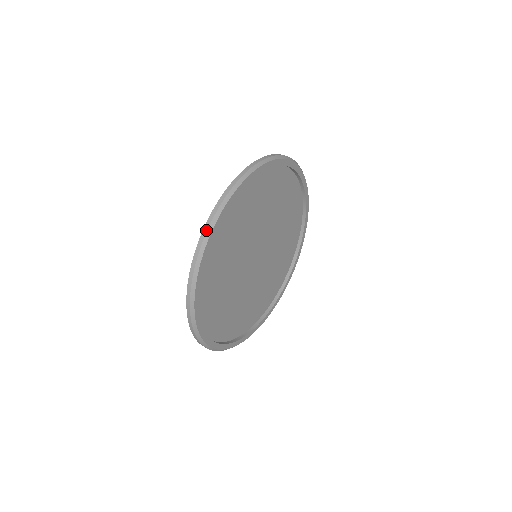
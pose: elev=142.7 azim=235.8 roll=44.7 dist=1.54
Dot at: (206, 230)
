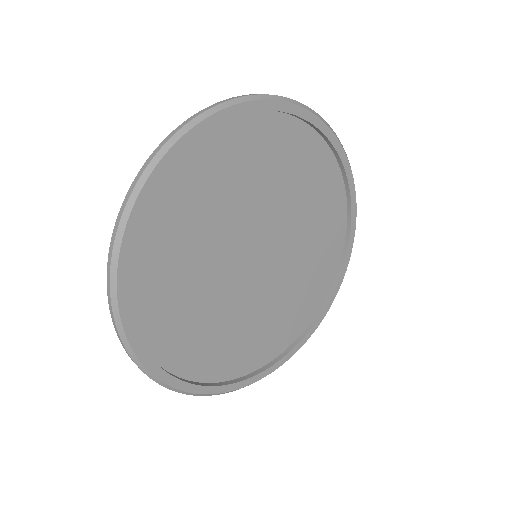
Dot at: occluded
